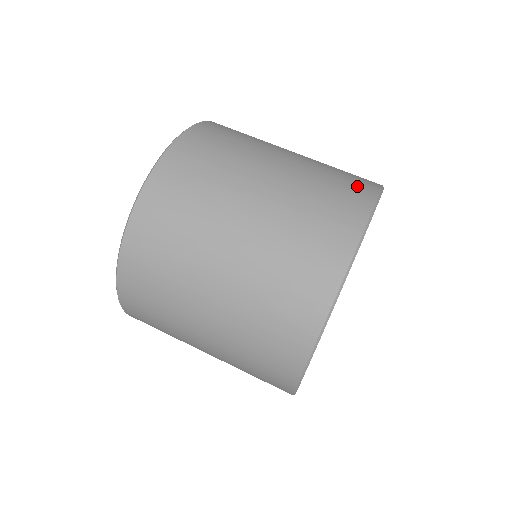
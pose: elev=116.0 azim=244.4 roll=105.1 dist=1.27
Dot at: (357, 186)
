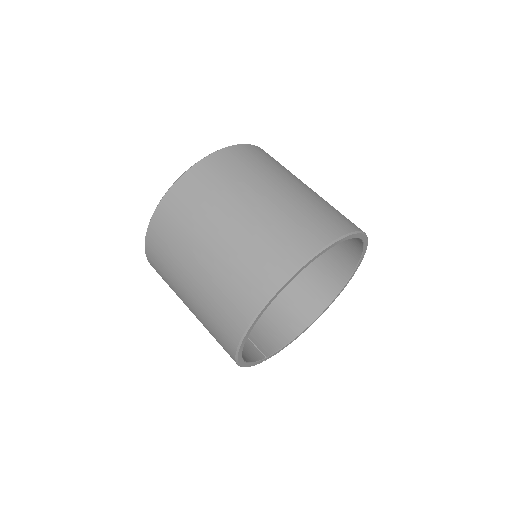
Dot at: occluded
